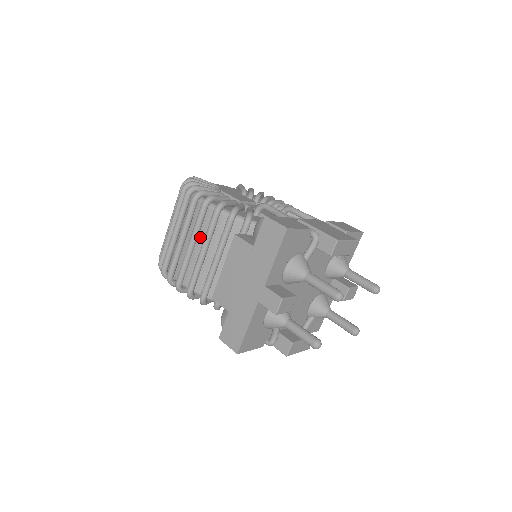
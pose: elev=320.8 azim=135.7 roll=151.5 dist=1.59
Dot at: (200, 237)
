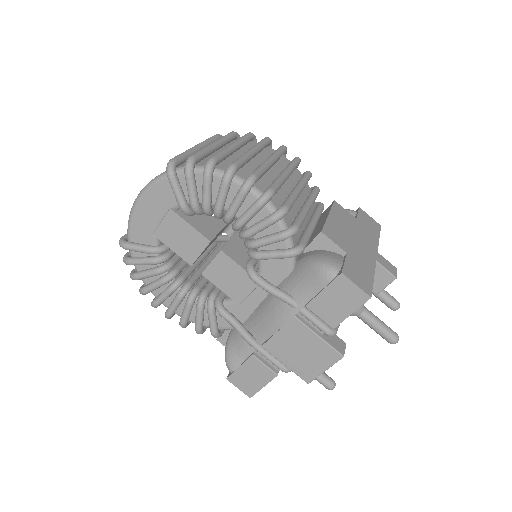
Dot at: occluded
